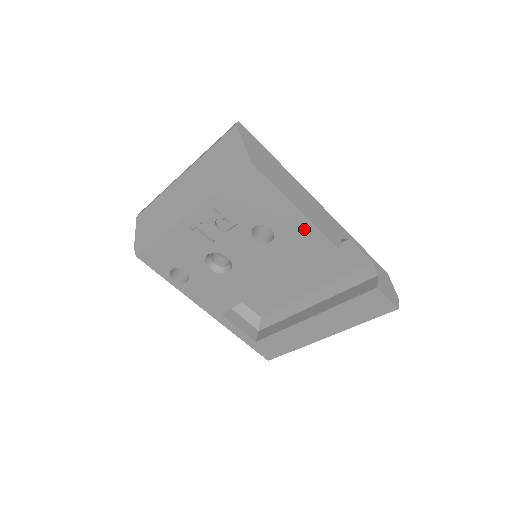
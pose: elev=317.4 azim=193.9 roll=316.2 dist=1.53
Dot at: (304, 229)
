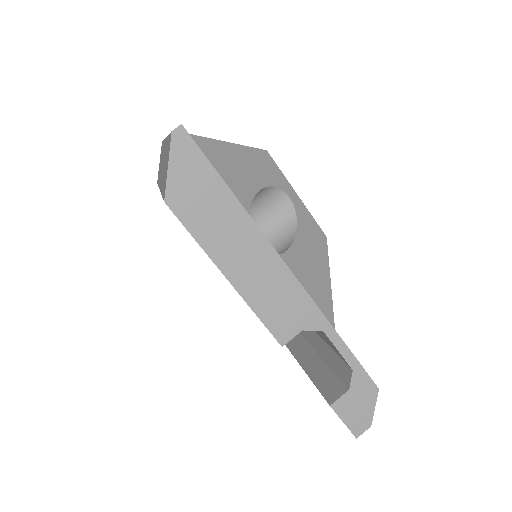
Dot at: occluded
